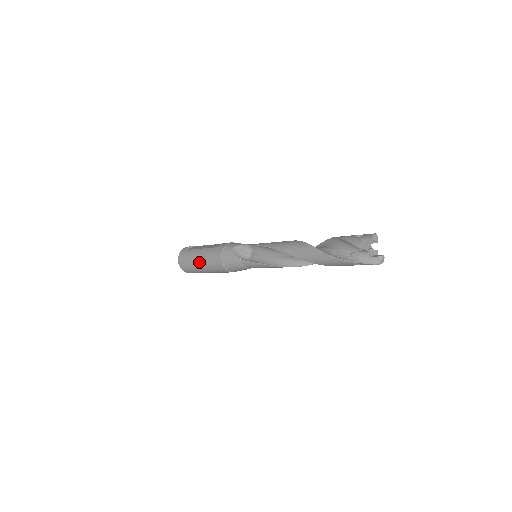
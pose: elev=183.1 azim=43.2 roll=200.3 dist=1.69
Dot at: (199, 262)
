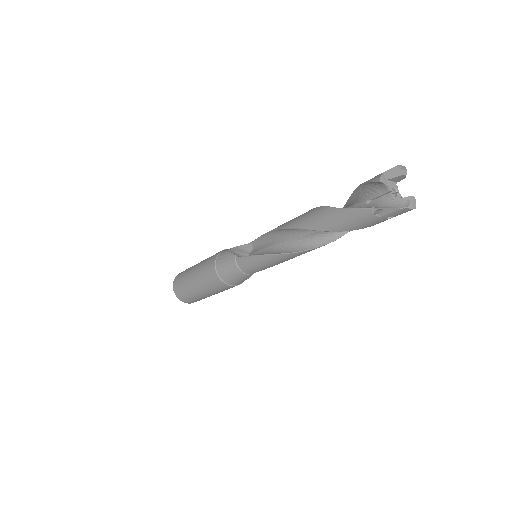
Dot at: (192, 275)
